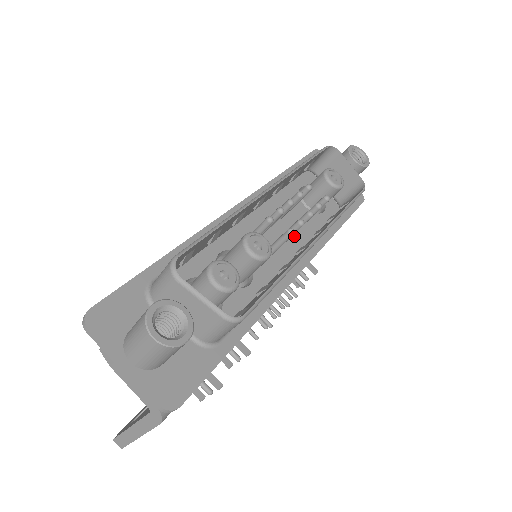
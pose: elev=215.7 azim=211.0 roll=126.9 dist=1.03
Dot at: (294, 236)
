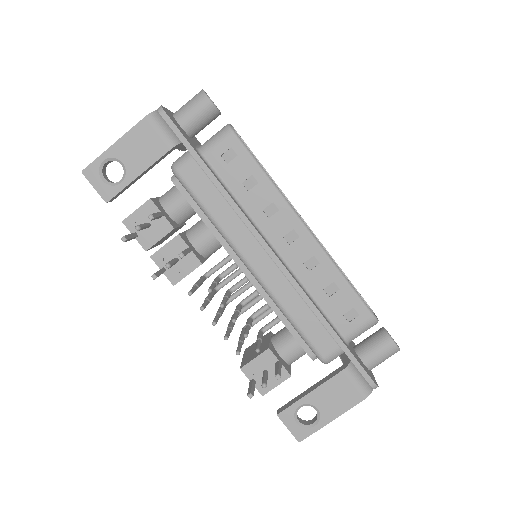
Dot at: occluded
